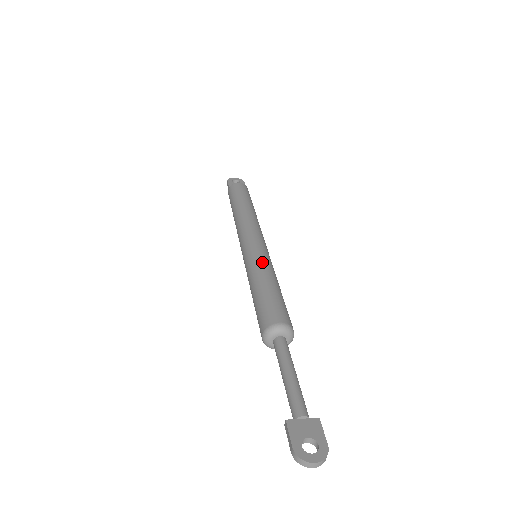
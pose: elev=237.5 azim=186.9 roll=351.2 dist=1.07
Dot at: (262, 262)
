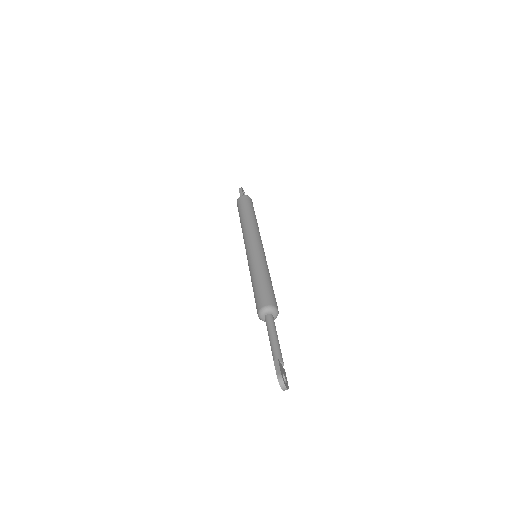
Dot at: occluded
